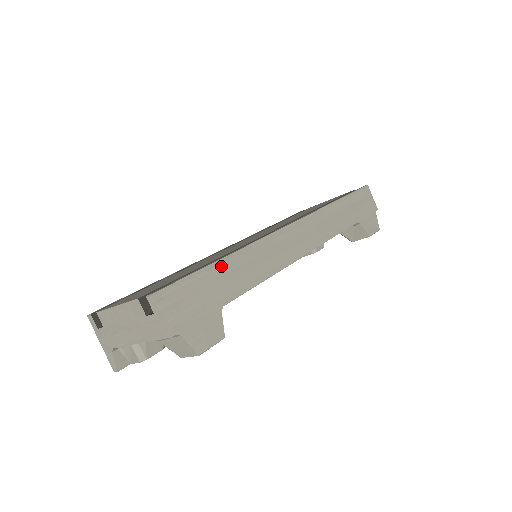
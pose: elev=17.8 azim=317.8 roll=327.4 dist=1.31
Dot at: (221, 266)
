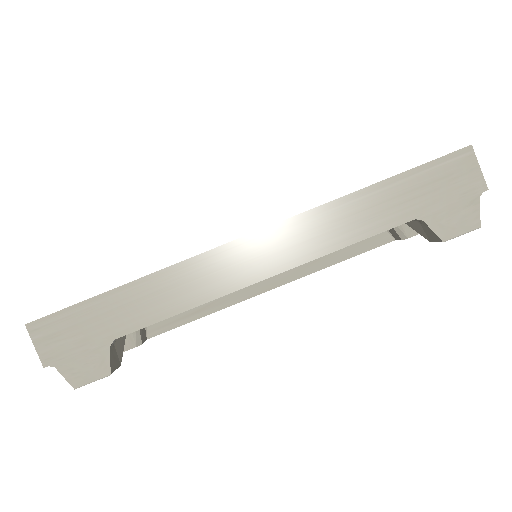
Dot at: (117, 295)
